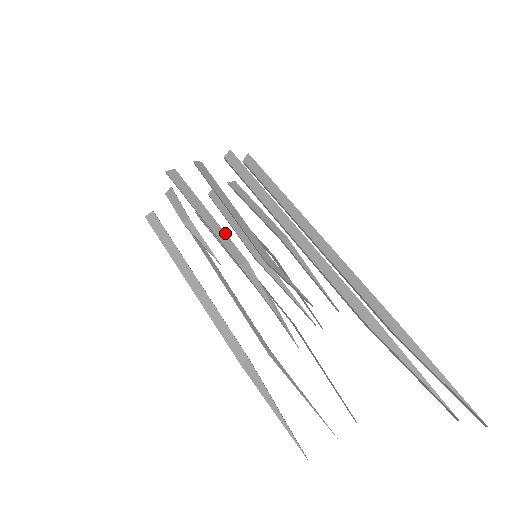
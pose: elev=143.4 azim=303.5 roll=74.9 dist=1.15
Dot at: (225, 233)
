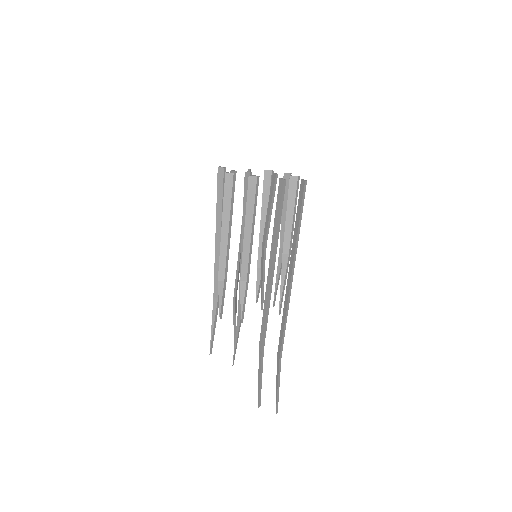
Dot at: (226, 253)
